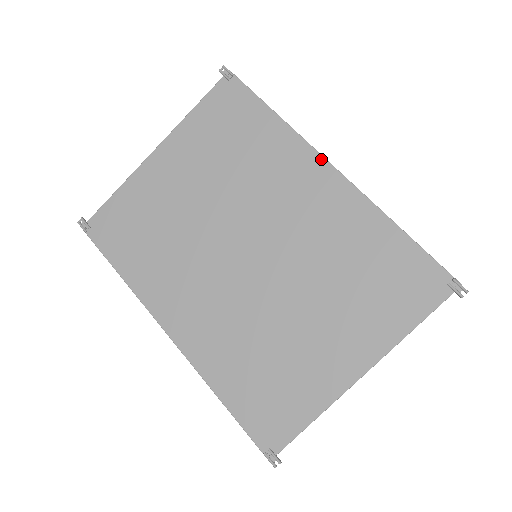
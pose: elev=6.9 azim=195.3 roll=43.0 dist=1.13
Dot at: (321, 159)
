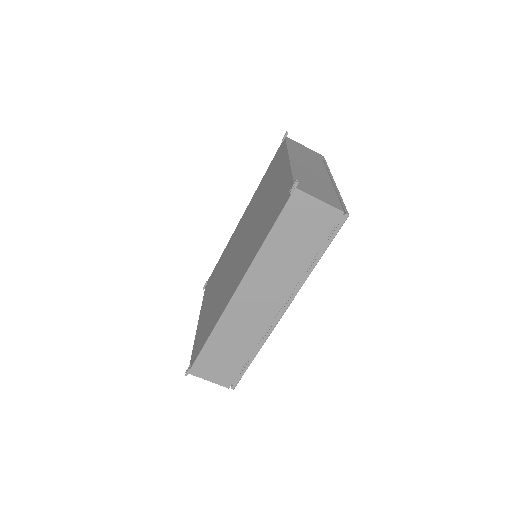
Dot at: occluded
